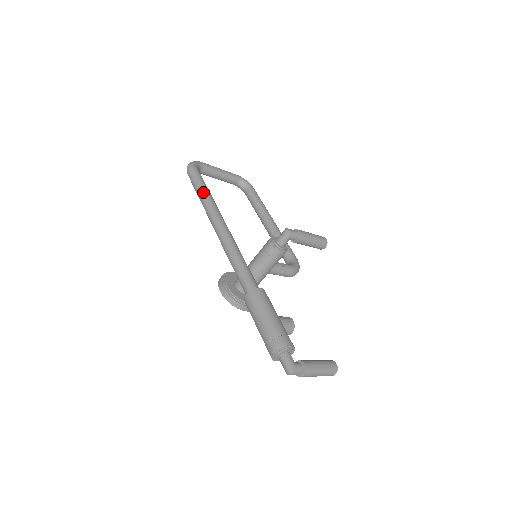
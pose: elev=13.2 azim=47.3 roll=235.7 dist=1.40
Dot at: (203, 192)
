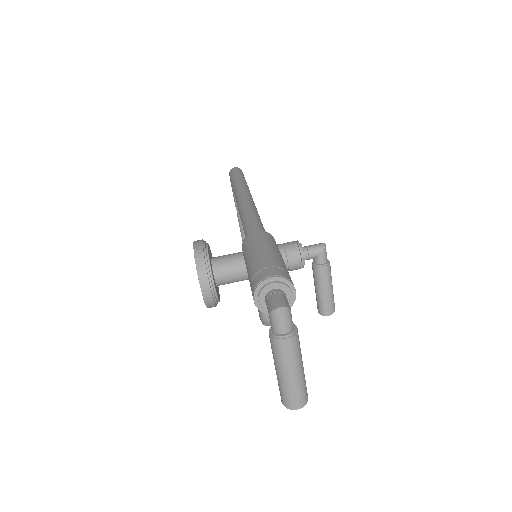
Dot at: (244, 179)
